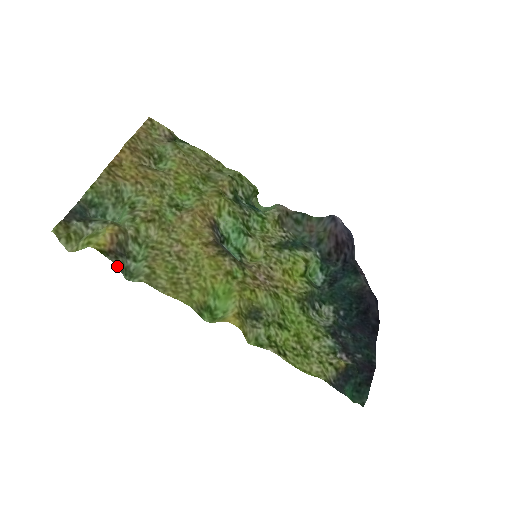
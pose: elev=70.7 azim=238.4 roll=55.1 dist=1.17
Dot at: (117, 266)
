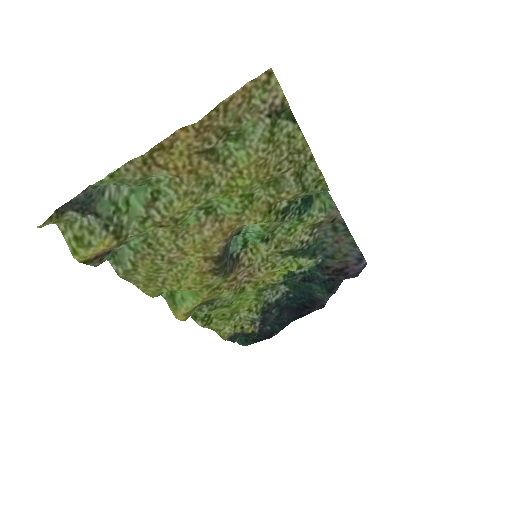
Dot at: (98, 265)
